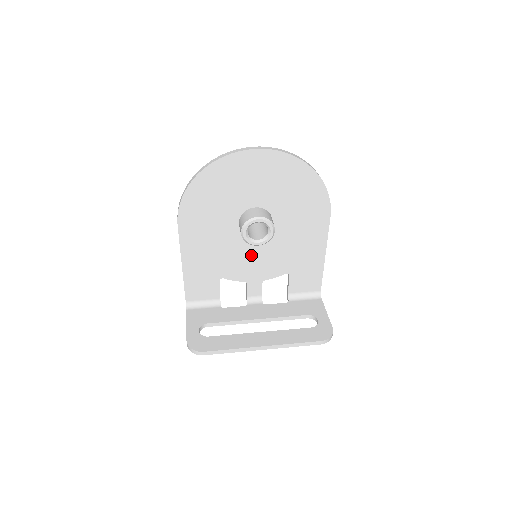
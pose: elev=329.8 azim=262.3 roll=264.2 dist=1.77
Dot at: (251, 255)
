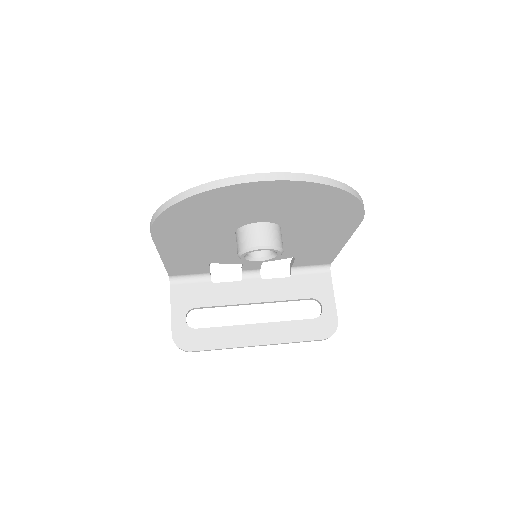
Dot at: occluded
